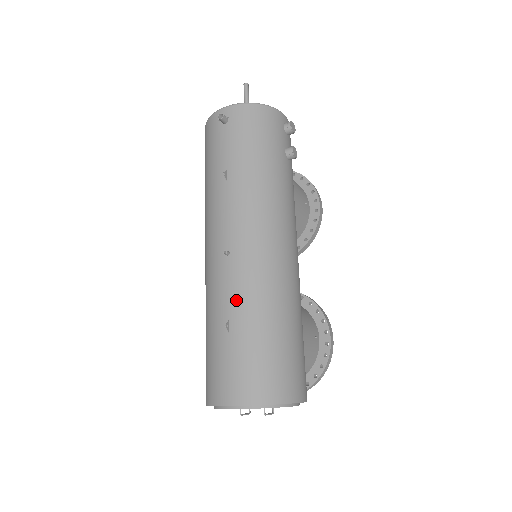
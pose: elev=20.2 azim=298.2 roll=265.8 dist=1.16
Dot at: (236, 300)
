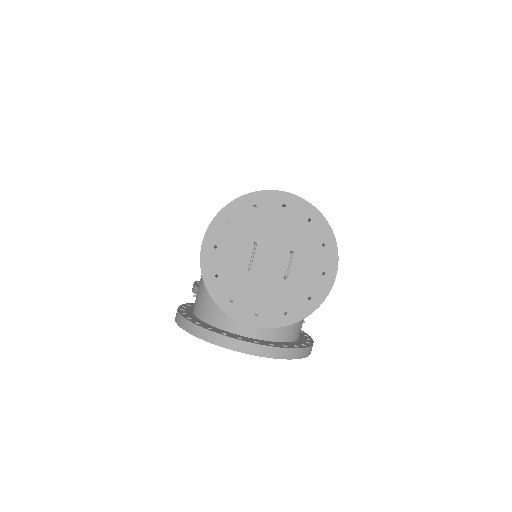
Dot at: occluded
